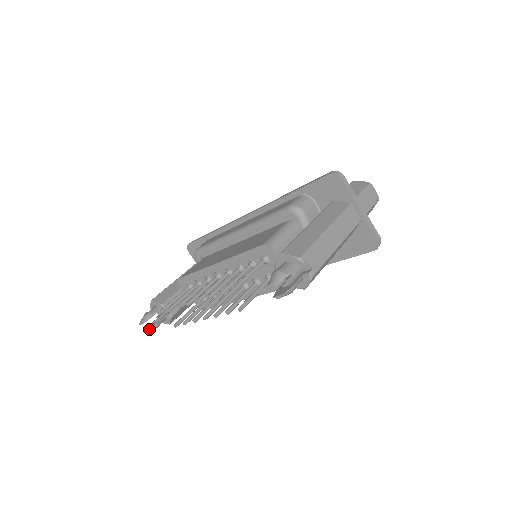
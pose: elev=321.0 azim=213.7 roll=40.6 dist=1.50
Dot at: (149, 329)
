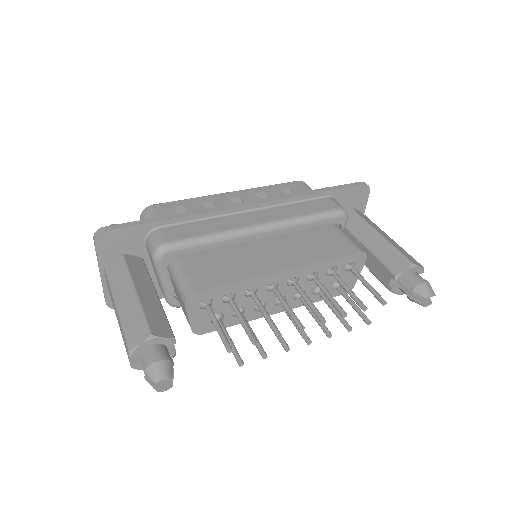
Dot at: (171, 385)
